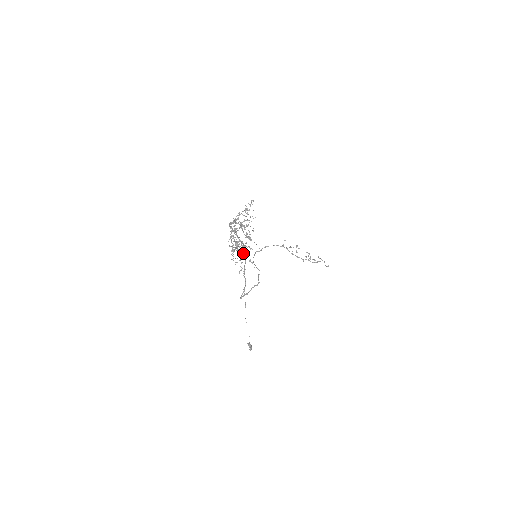
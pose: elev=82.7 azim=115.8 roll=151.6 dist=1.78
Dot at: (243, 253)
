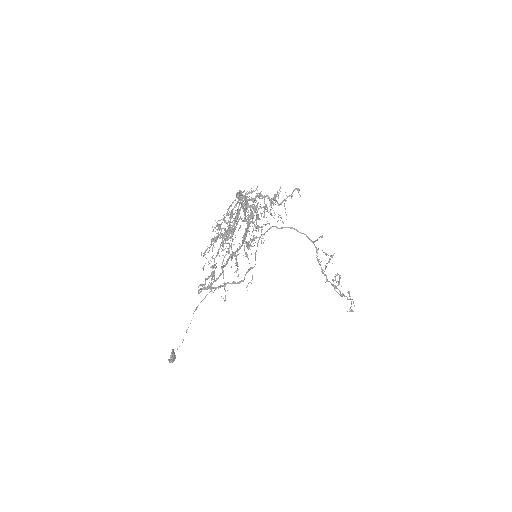
Dot at: occluded
